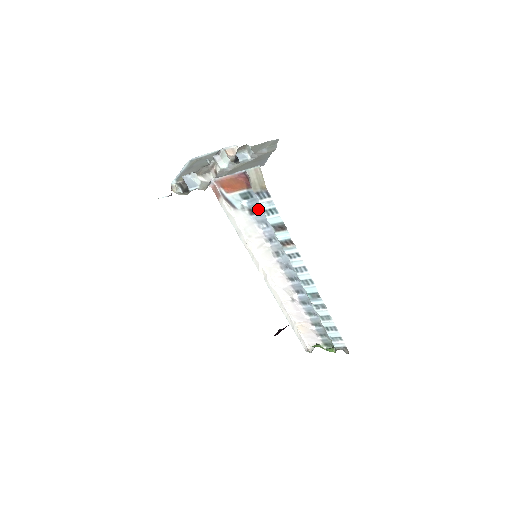
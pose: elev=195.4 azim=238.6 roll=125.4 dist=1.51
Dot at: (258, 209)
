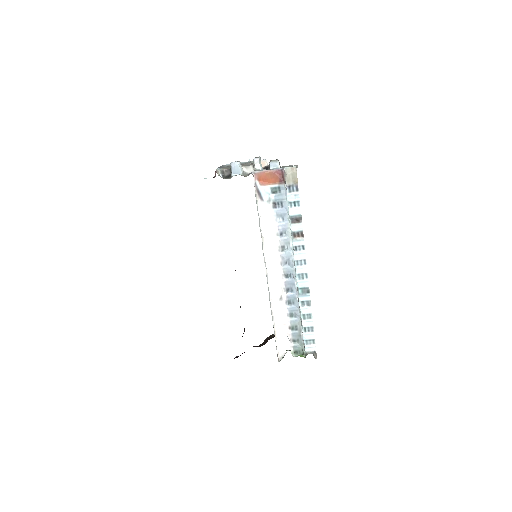
Dot at: (281, 204)
